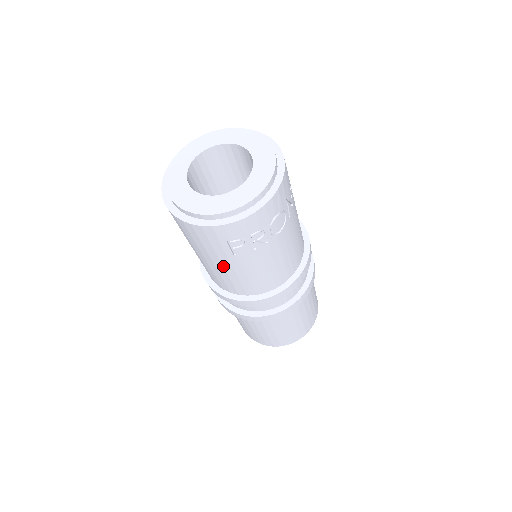
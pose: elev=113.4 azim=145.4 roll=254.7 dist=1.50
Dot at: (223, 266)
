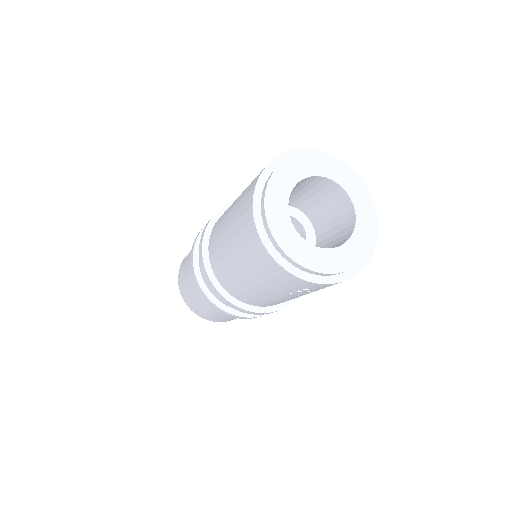
Dot at: (264, 292)
